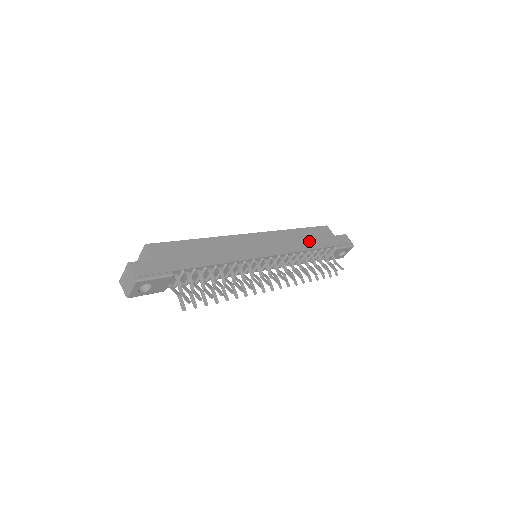
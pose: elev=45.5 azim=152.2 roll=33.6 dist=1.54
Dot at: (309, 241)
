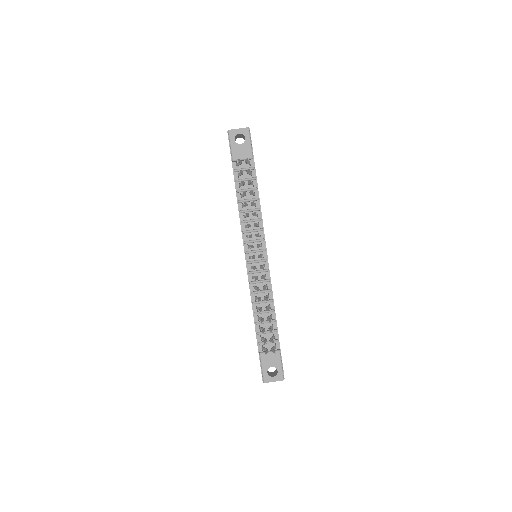
Dot at: occluded
